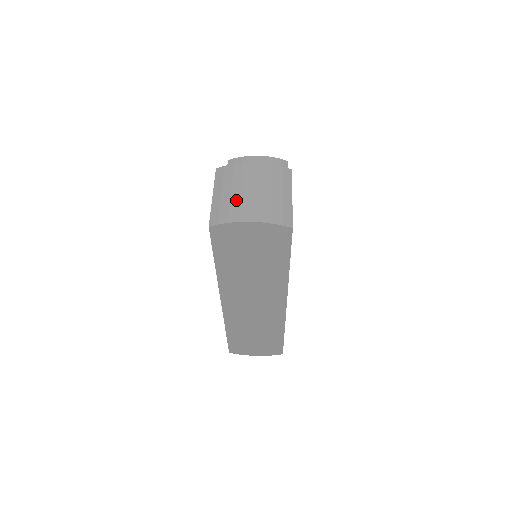
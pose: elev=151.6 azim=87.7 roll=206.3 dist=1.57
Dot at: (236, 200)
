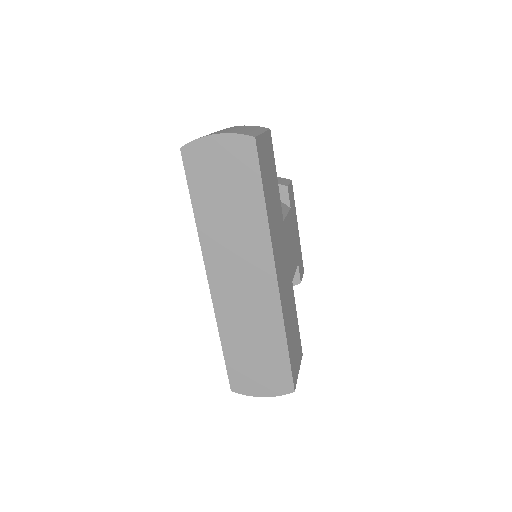
Dot at: occluded
